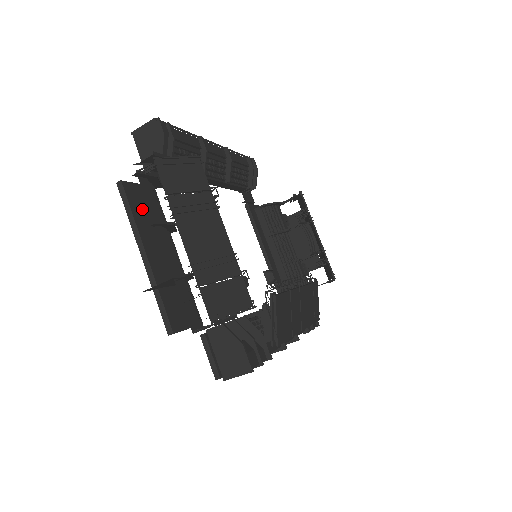
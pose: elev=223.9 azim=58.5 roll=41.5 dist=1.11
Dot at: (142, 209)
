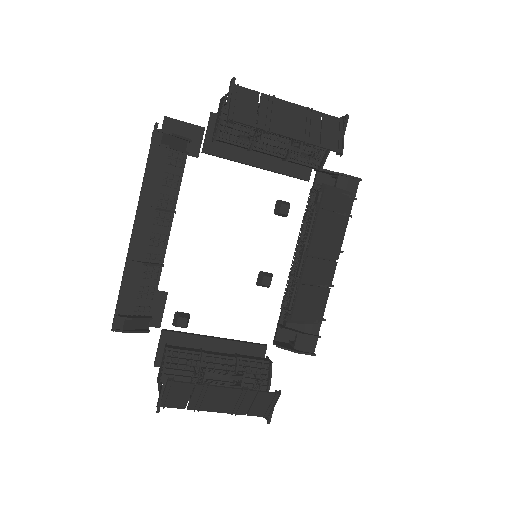
Dot at: occluded
